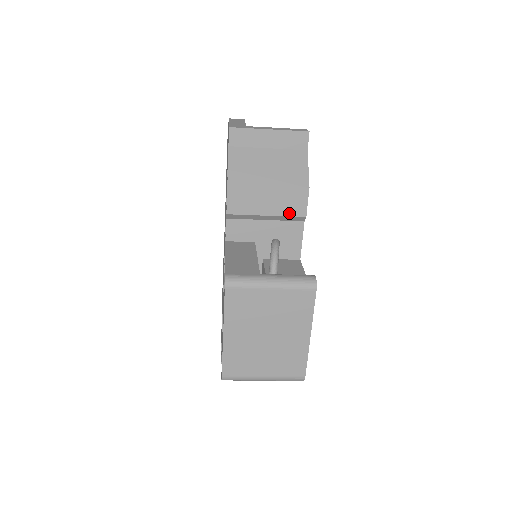
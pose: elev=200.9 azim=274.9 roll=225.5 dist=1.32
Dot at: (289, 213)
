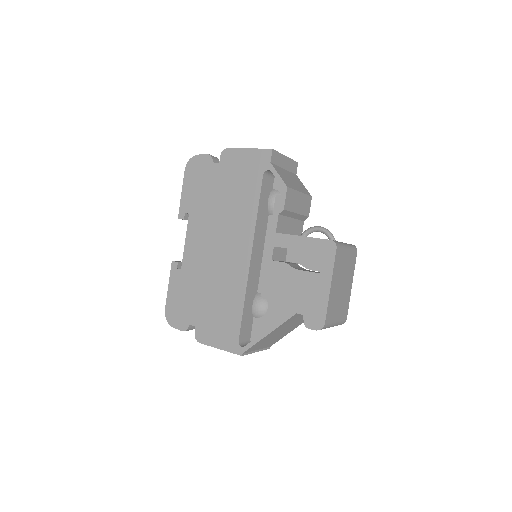
Dot at: (304, 213)
